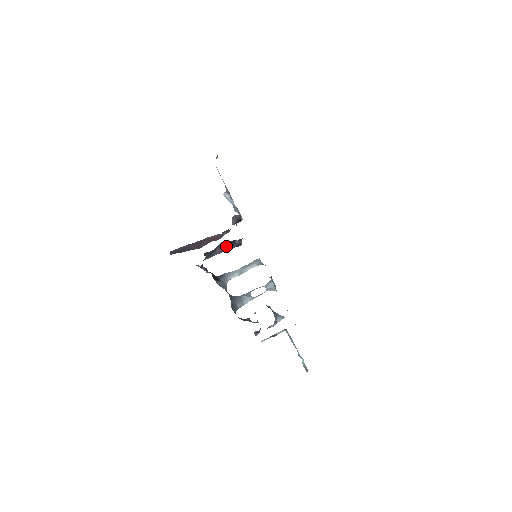
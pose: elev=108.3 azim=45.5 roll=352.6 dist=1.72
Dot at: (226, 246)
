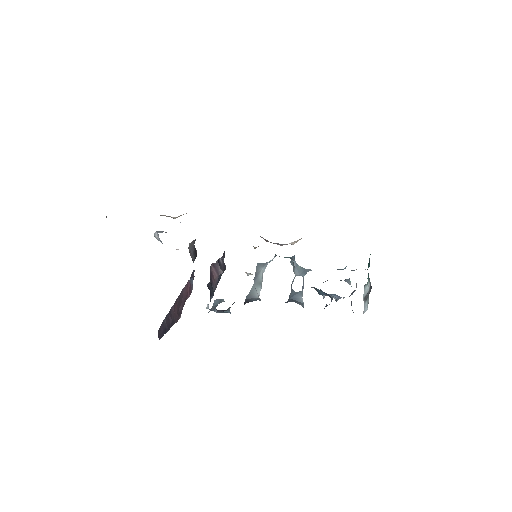
Dot at: (217, 270)
